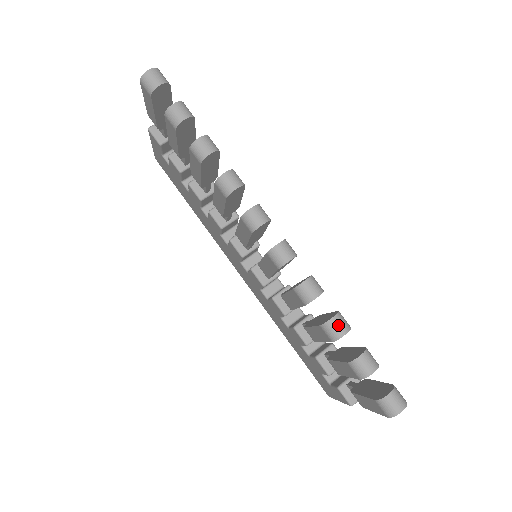
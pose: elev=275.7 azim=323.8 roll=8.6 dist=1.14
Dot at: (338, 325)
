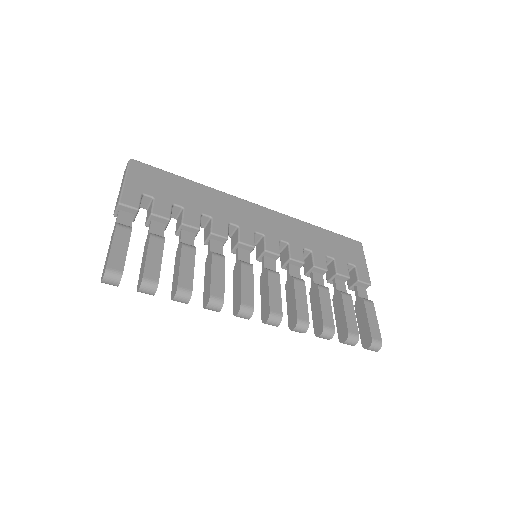
Dot at: (325, 337)
